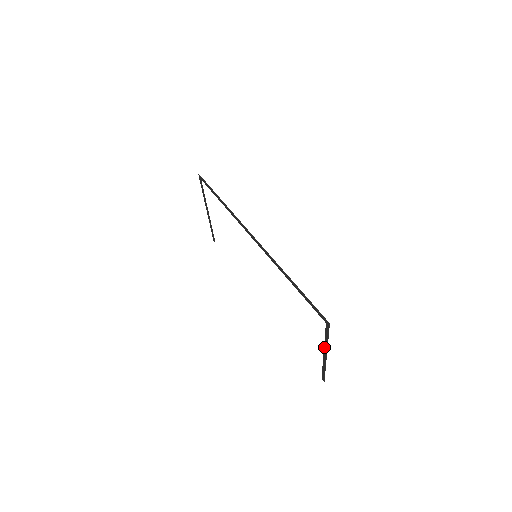
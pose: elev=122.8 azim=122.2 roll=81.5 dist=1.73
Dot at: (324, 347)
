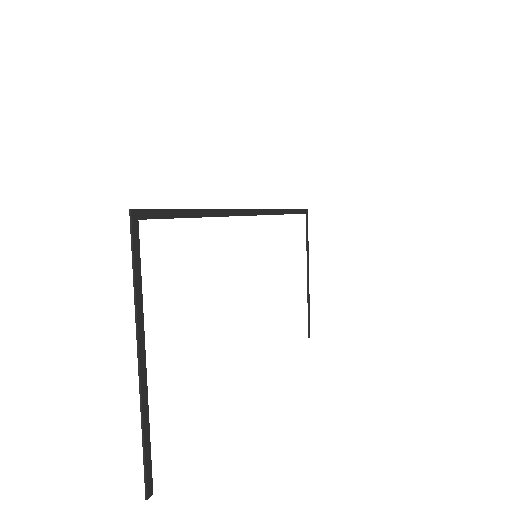
Dot at: (142, 327)
